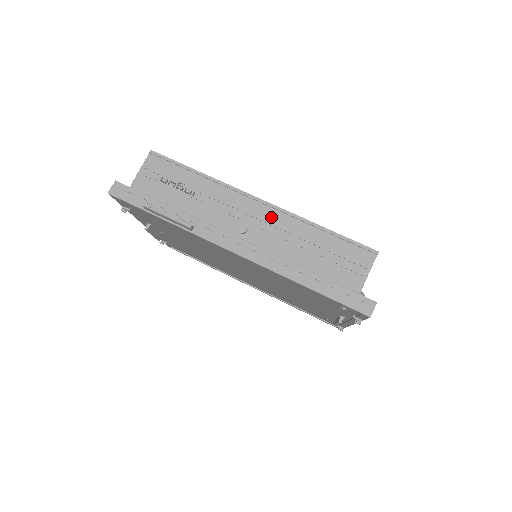
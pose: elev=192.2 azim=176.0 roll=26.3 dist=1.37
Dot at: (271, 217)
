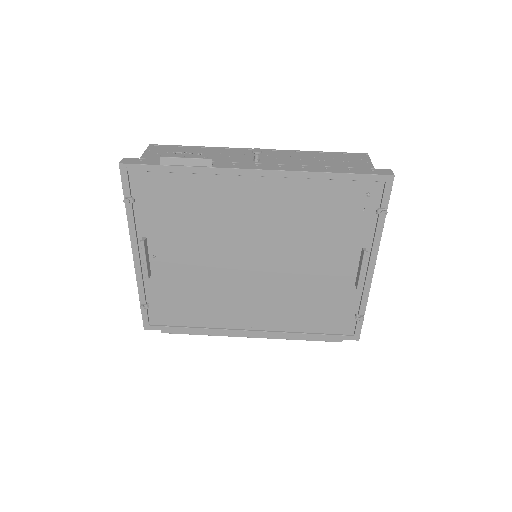
Dot at: (274, 153)
